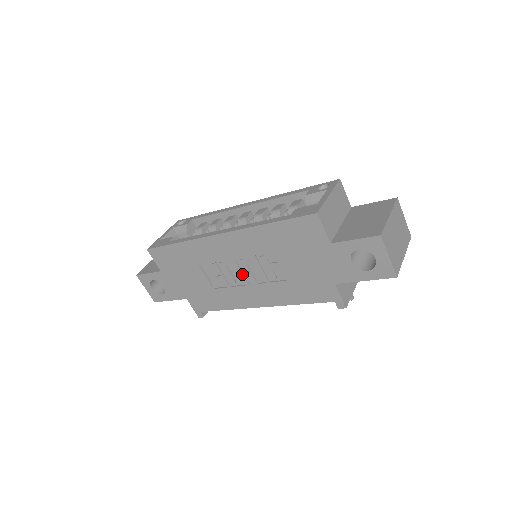
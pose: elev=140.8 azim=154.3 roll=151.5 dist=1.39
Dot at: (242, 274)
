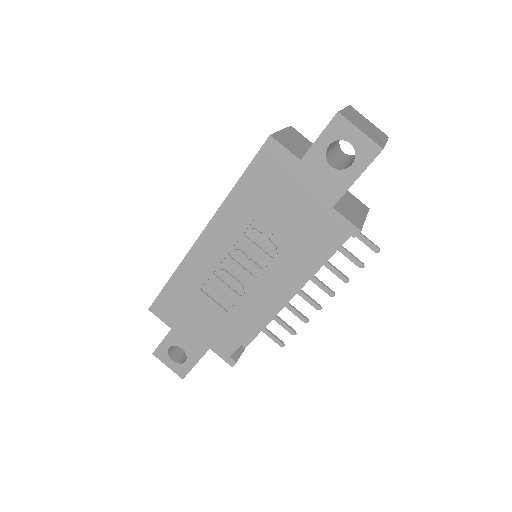
Dot at: (244, 269)
